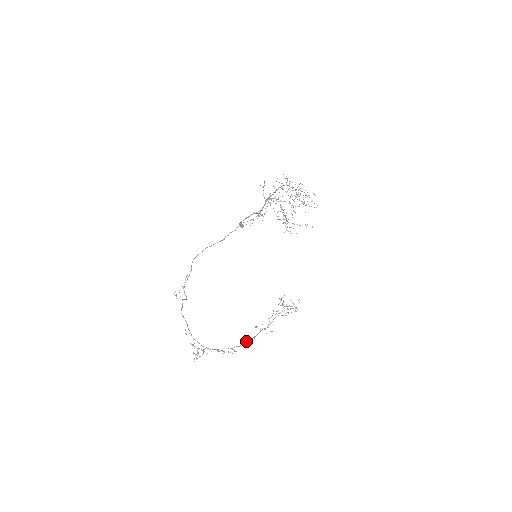
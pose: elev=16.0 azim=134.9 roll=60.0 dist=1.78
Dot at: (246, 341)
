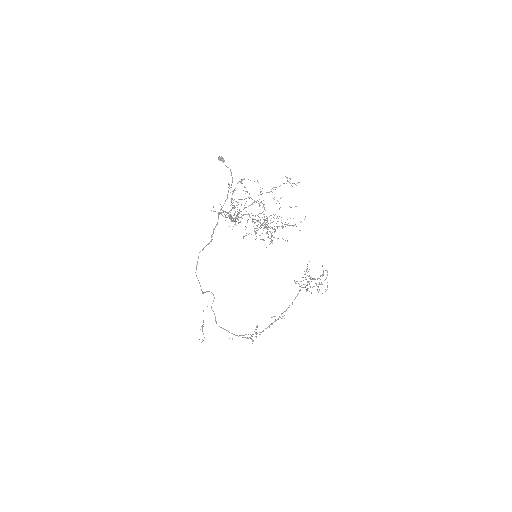
Dot at: occluded
